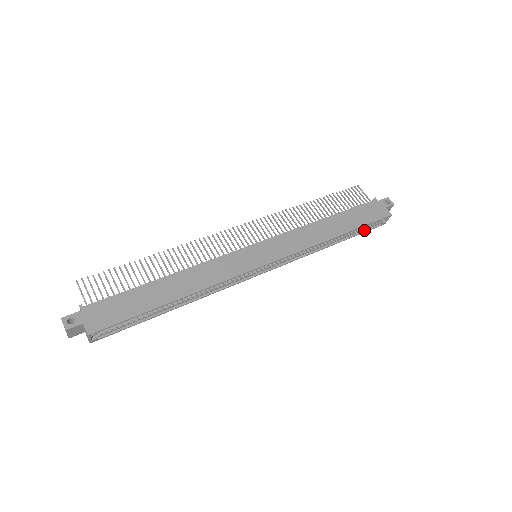
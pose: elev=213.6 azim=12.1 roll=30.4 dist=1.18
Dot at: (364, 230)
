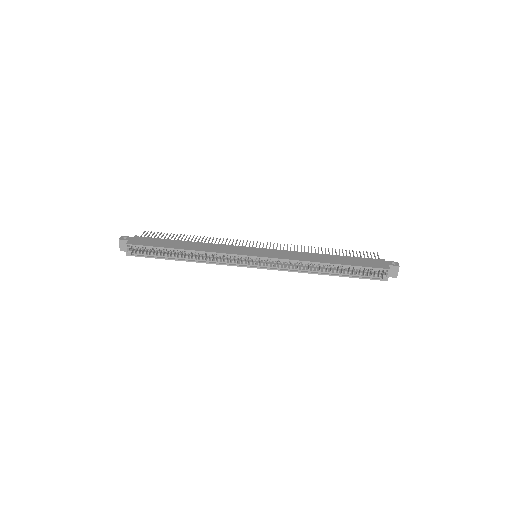
Dot at: (362, 276)
